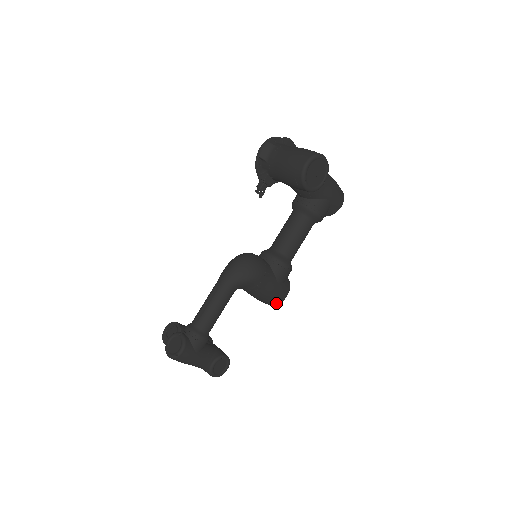
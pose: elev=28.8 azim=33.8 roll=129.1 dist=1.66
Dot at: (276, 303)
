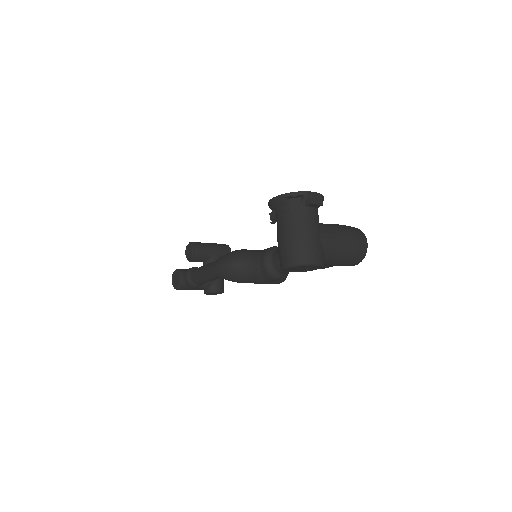
Dot at: occluded
